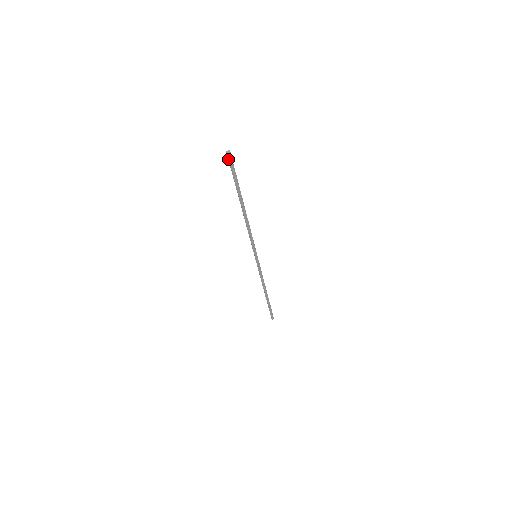
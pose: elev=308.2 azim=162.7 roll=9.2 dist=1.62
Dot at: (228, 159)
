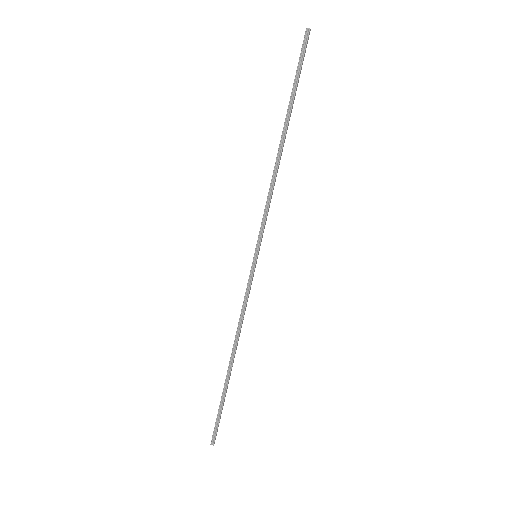
Dot at: (306, 40)
